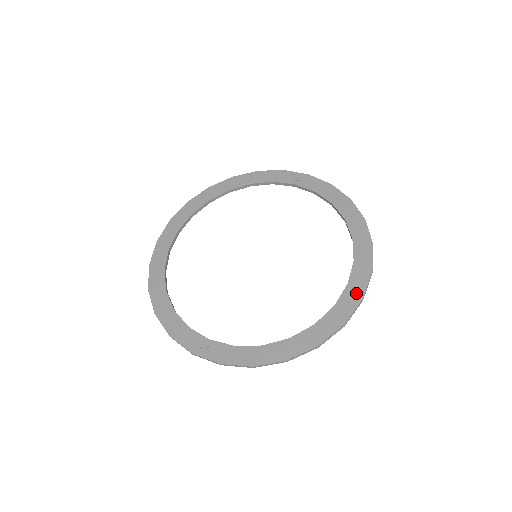
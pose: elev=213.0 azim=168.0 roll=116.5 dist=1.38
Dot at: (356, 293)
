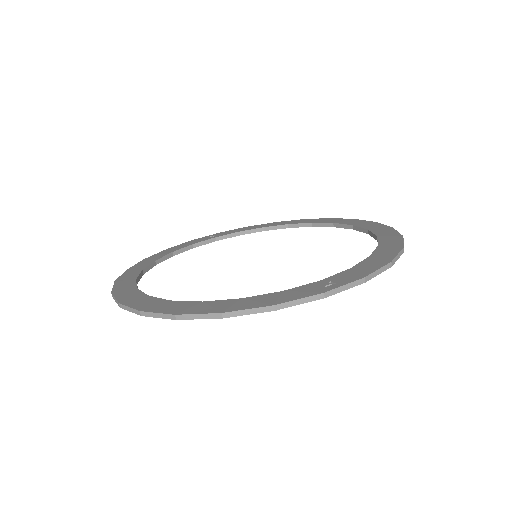
Dot at: (367, 223)
